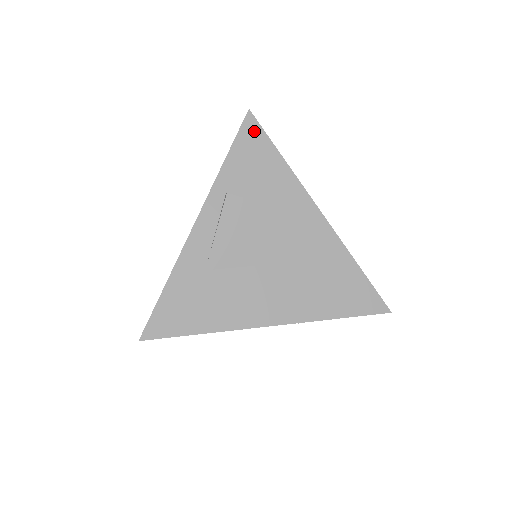
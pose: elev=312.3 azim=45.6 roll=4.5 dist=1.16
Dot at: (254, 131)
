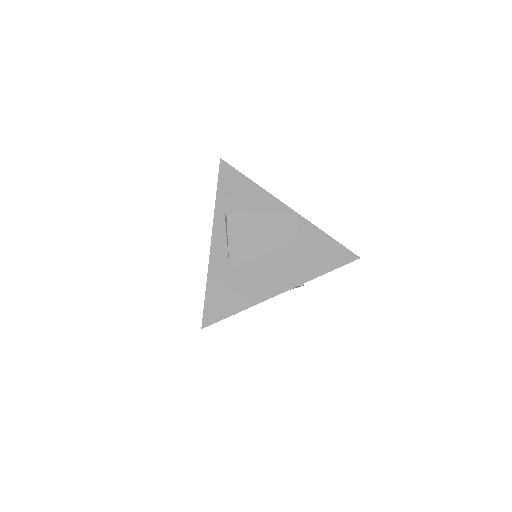
Dot at: (229, 171)
